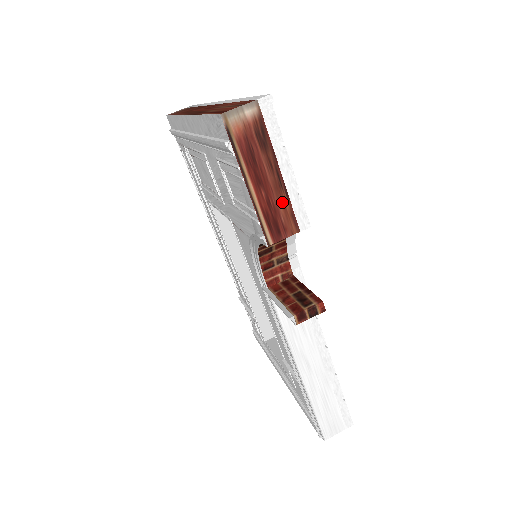
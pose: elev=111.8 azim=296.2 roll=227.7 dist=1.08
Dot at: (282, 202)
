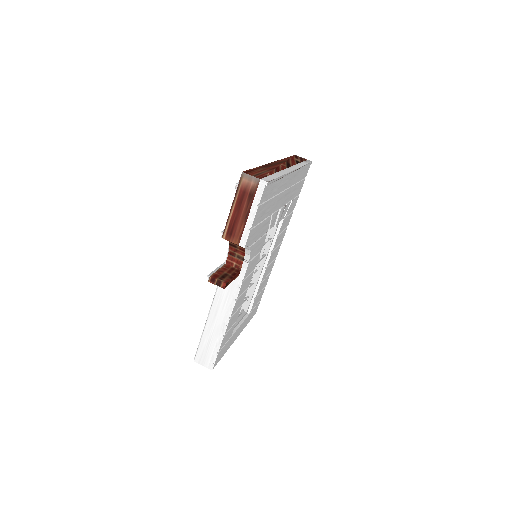
Dot at: (240, 226)
